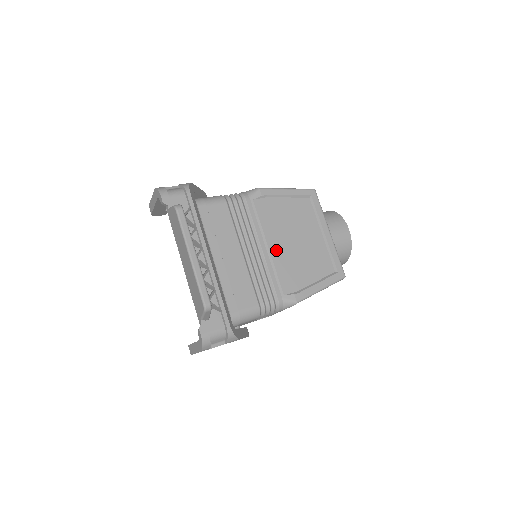
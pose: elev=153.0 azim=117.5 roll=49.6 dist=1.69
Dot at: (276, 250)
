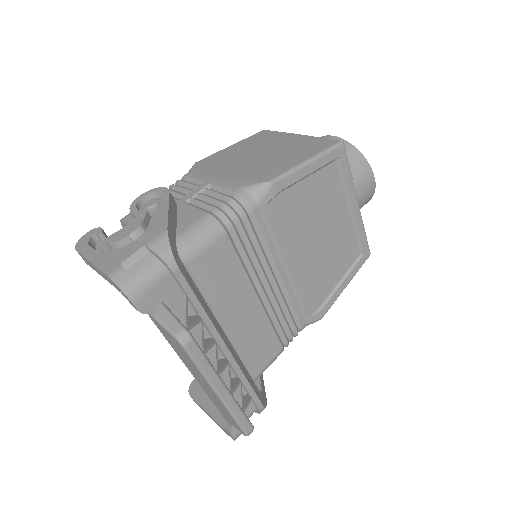
Dot at: (297, 267)
